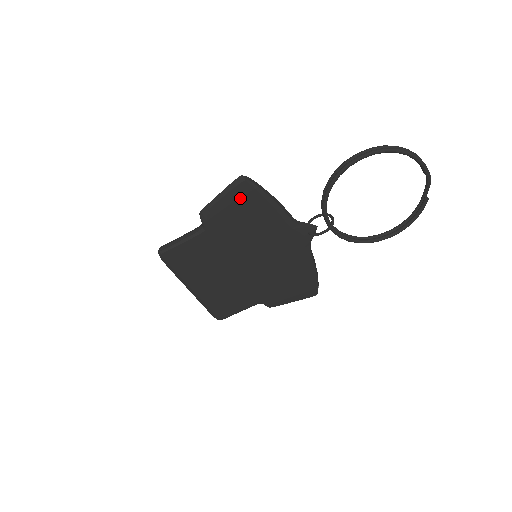
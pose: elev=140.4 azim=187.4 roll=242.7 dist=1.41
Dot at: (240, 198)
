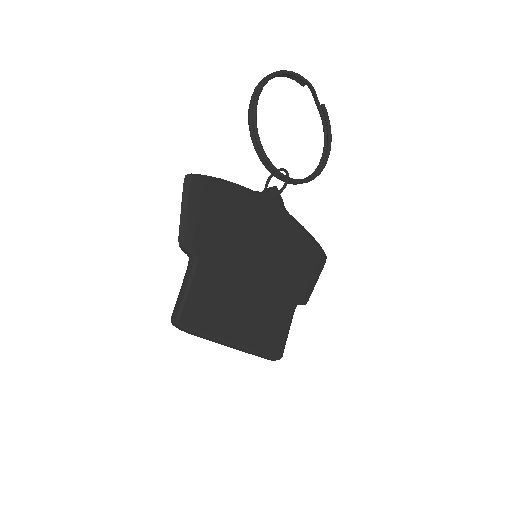
Dot at: (201, 198)
